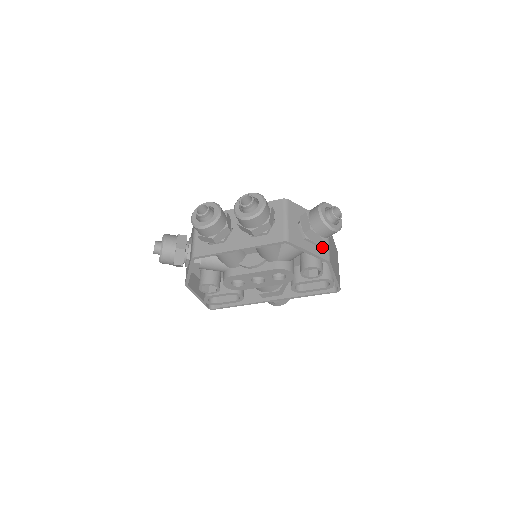
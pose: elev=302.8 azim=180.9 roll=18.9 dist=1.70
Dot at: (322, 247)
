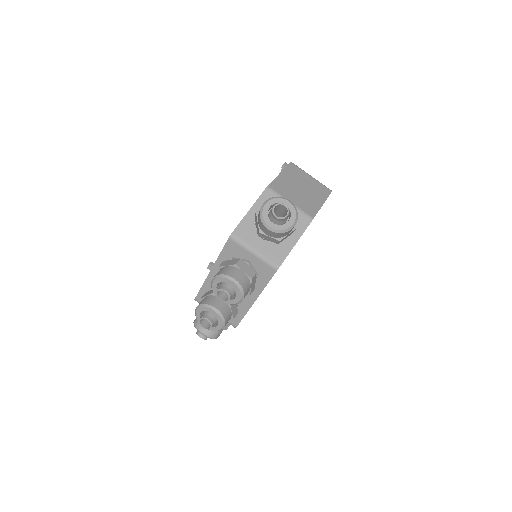
Dot at: occluded
